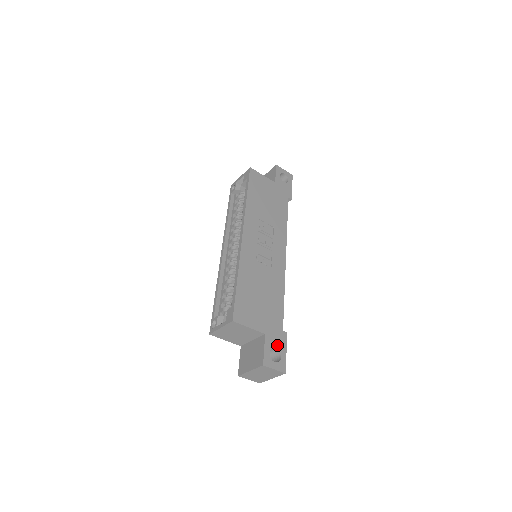
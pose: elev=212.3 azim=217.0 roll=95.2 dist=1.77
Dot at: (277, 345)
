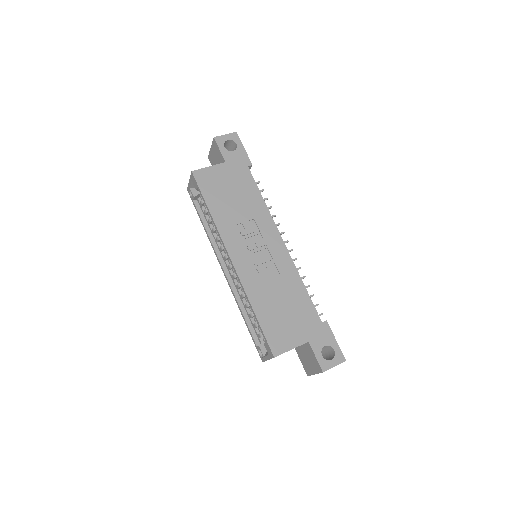
Dot at: (324, 342)
